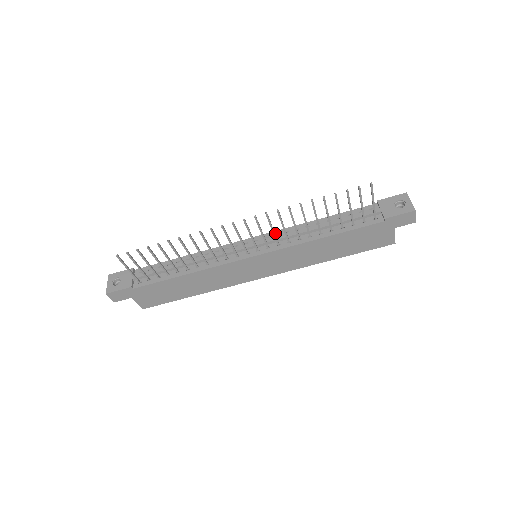
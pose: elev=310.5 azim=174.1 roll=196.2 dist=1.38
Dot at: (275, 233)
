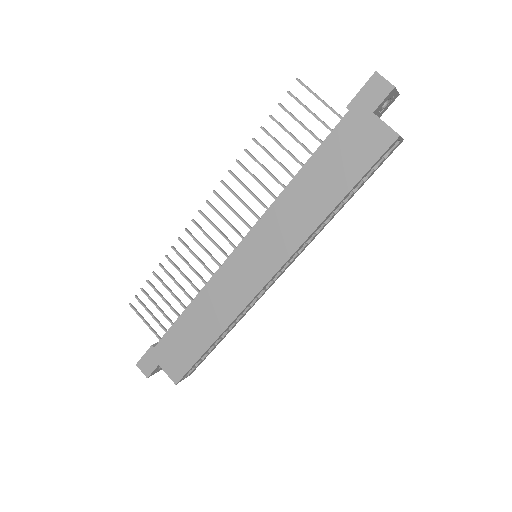
Dot at: occluded
